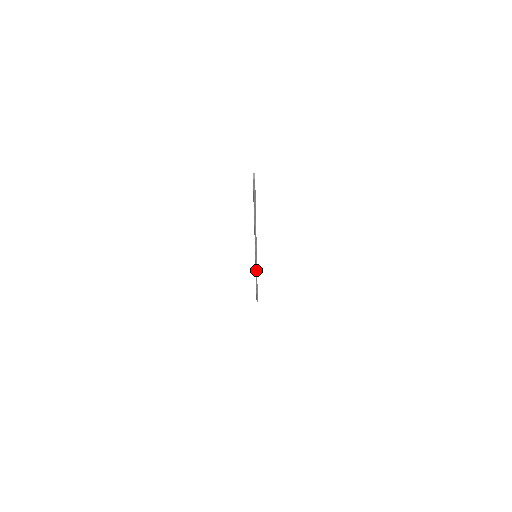
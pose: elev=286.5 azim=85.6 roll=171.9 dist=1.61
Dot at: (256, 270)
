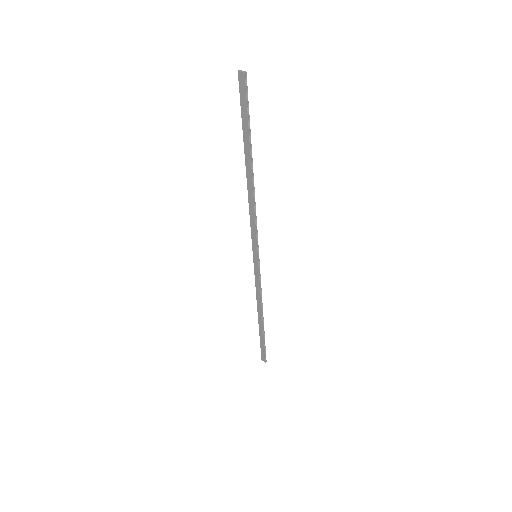
Dot at: (260, 286)
